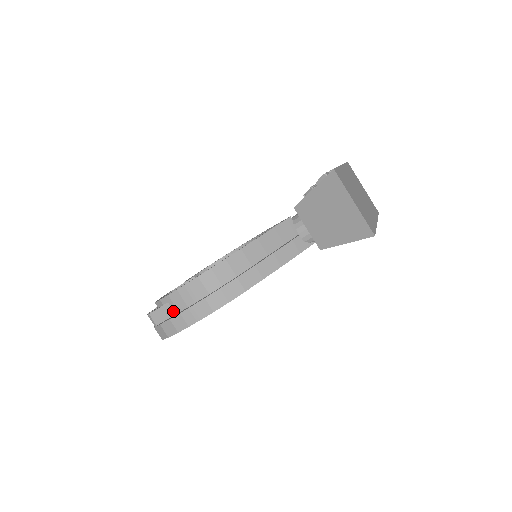
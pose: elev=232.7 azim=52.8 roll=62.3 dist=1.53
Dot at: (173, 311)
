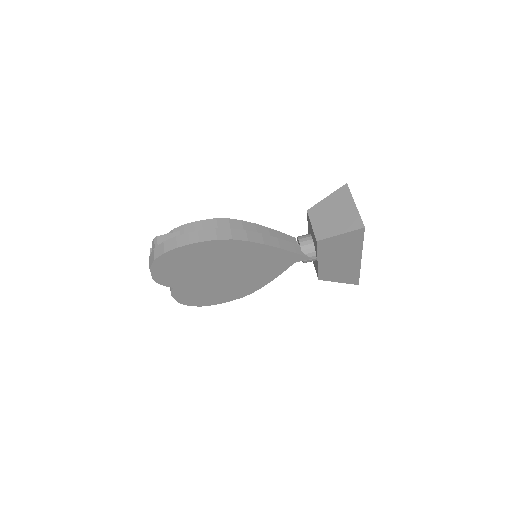
Dot at: occluded
